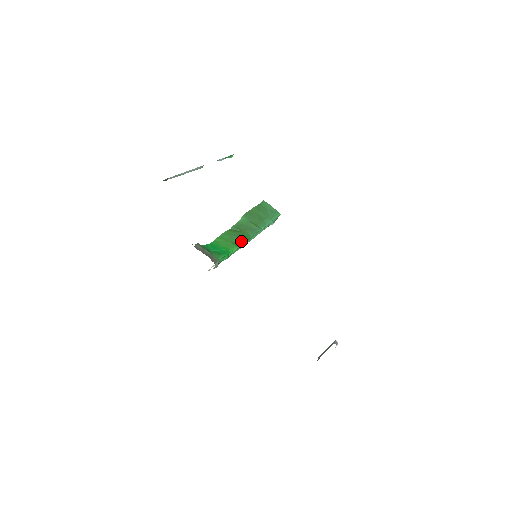
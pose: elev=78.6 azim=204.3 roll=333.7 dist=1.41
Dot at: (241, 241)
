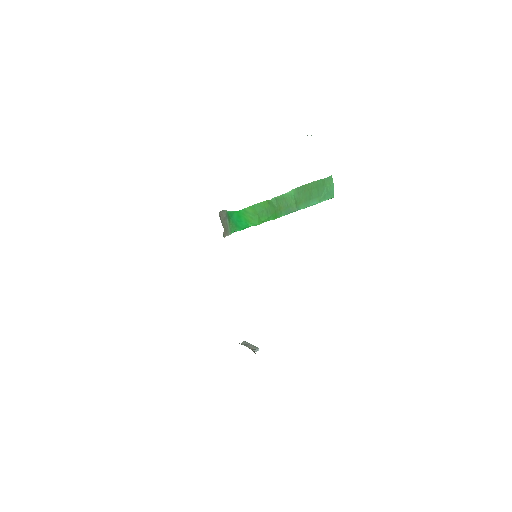
Dot at: (268, 219)
